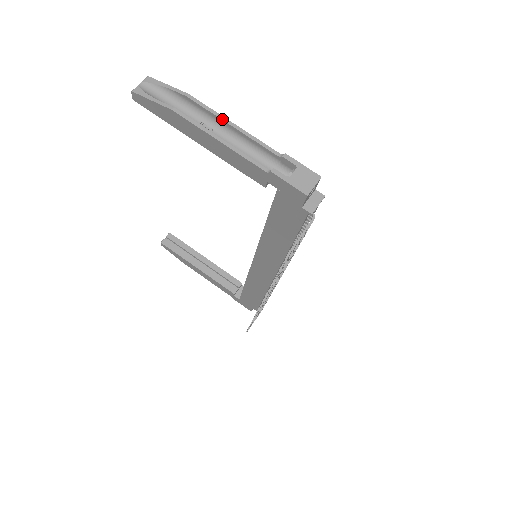
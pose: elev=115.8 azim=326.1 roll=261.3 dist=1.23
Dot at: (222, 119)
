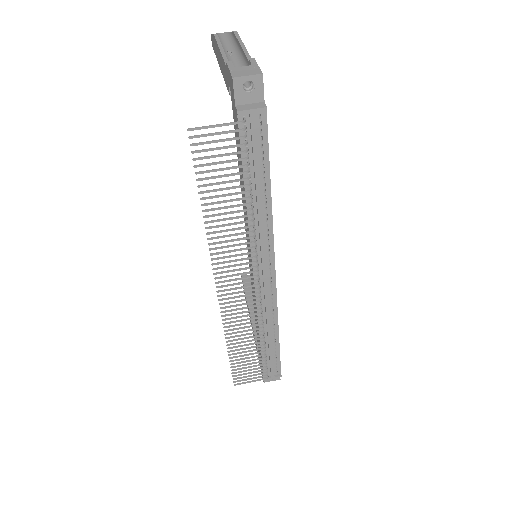
Dot at: (240, 43)
